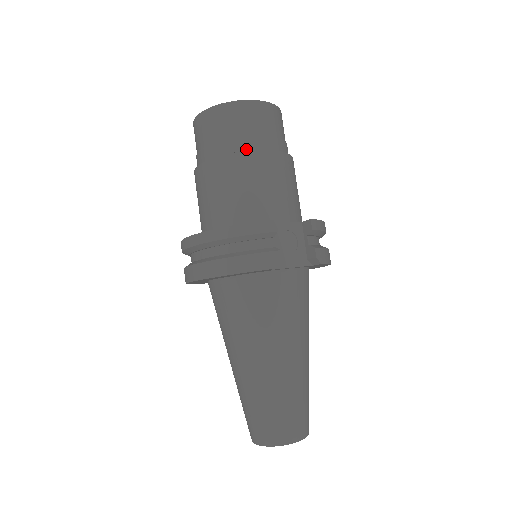
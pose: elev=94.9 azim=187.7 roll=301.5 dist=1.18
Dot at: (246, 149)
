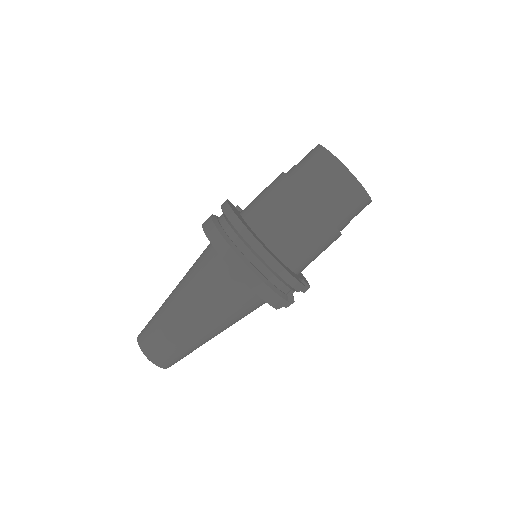
Dot at: (337, 224)
